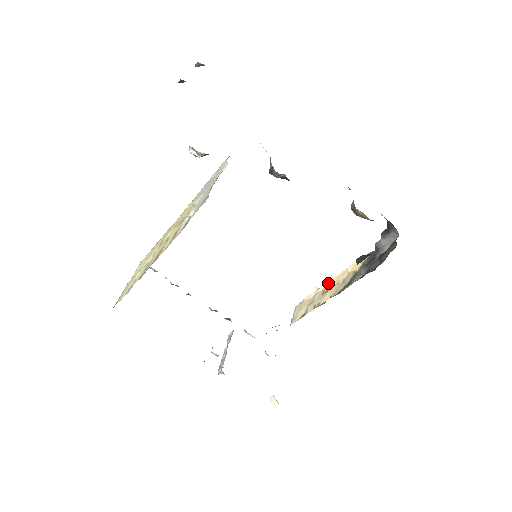
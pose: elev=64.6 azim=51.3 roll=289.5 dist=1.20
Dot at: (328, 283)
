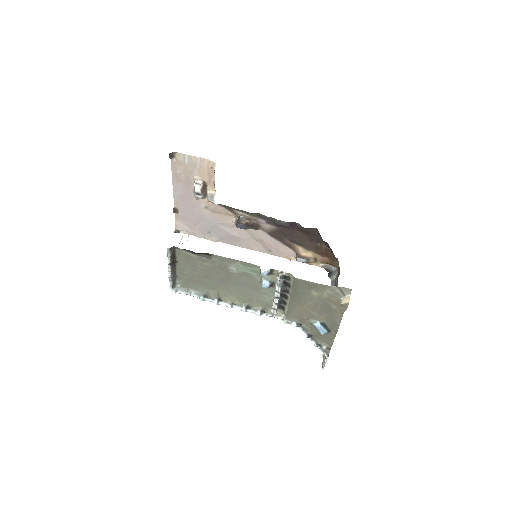
Dot at: occluded
